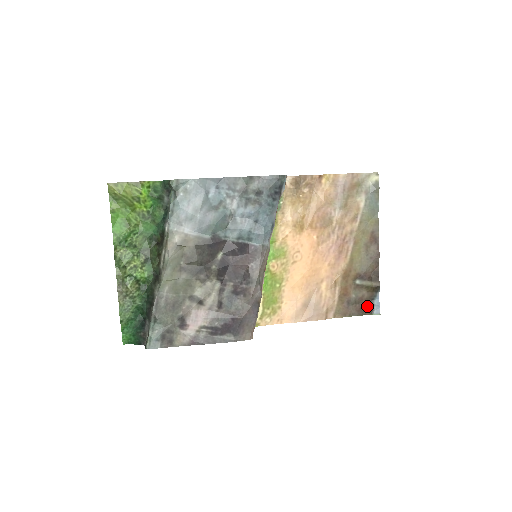
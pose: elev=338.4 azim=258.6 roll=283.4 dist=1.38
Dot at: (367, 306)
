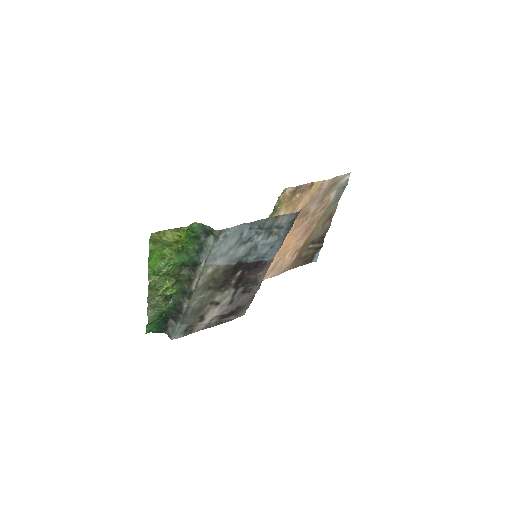
Dot at: (310, 258)
